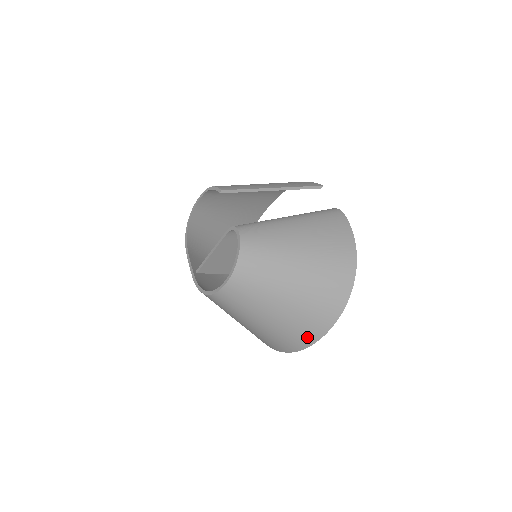
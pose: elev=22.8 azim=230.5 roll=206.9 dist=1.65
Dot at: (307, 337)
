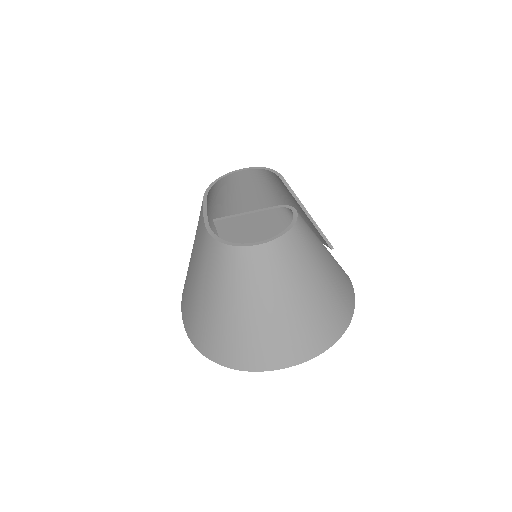
Dot at: (268, 359)
